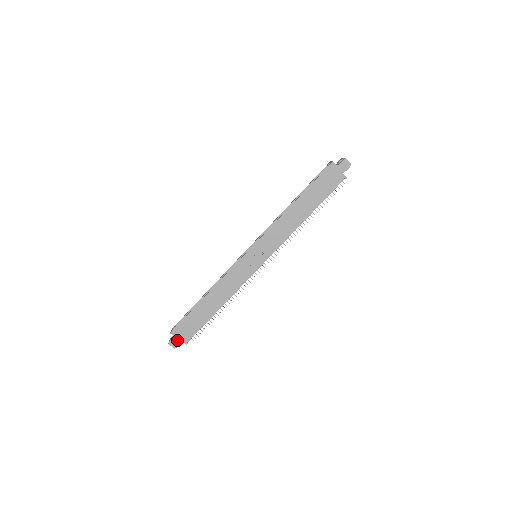
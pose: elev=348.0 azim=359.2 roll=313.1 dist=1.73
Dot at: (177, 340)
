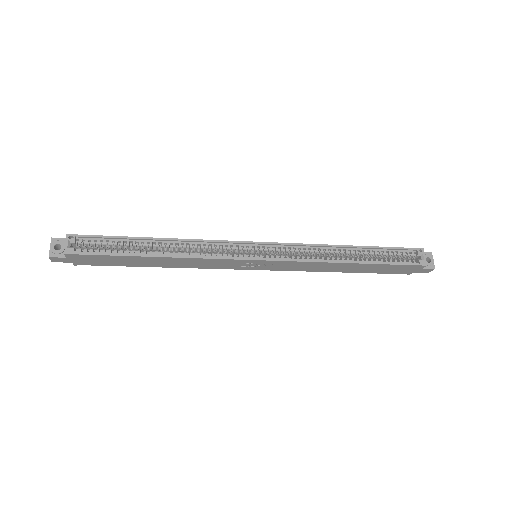
Dot at: (66, 260)
